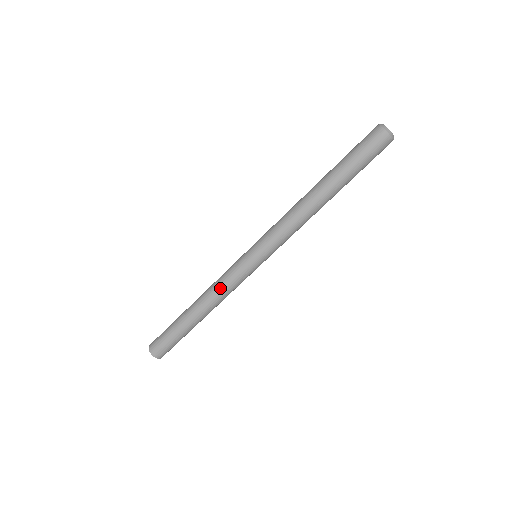
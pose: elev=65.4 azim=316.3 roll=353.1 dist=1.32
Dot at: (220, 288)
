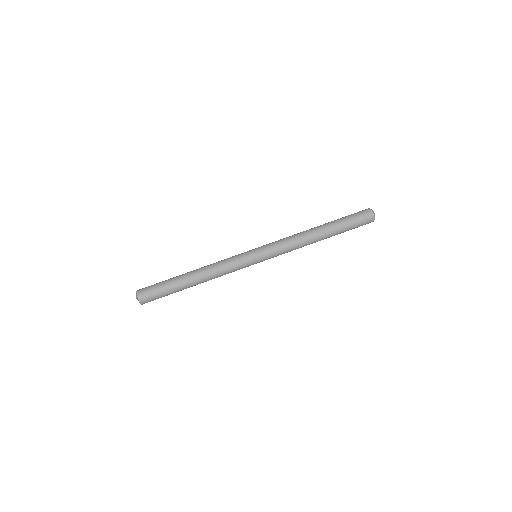
Dot at: (222, 267)
